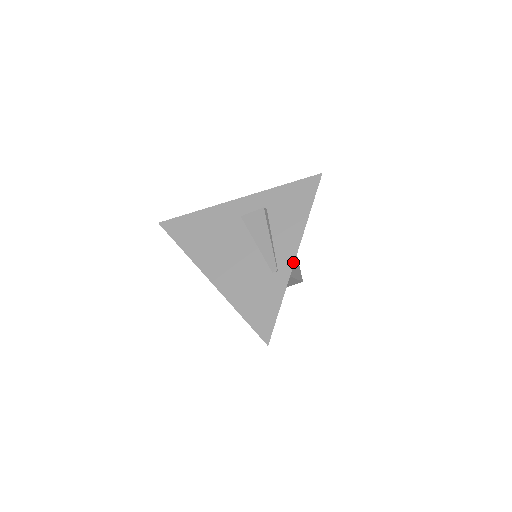
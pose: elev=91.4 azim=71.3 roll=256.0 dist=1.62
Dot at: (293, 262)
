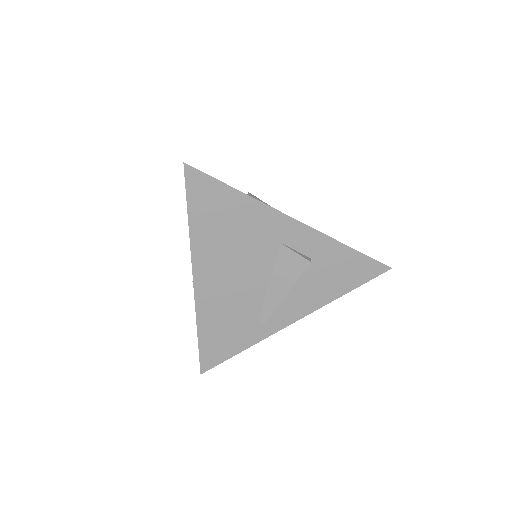
Dot at: (284, 327)
